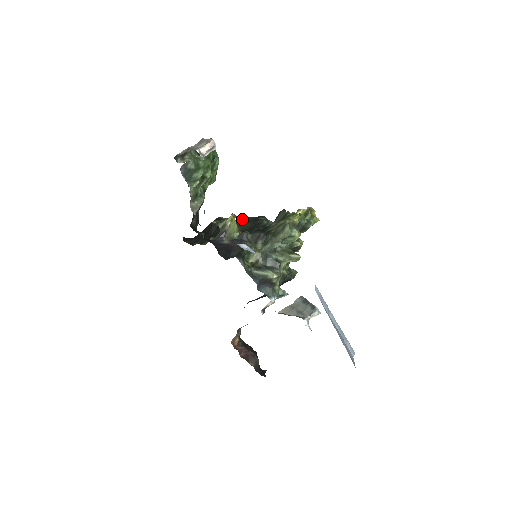
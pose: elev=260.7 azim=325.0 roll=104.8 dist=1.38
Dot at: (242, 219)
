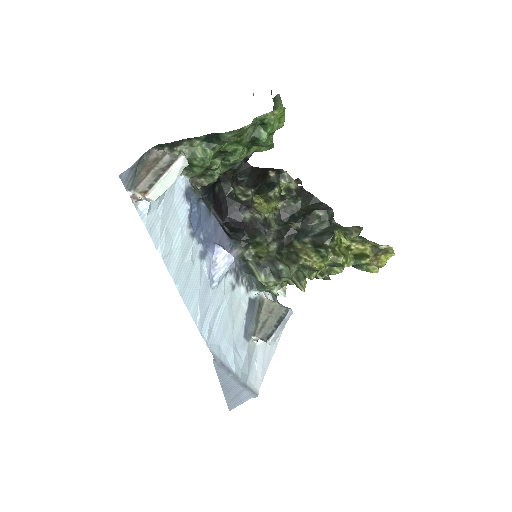
Dot at: (306, 191)
